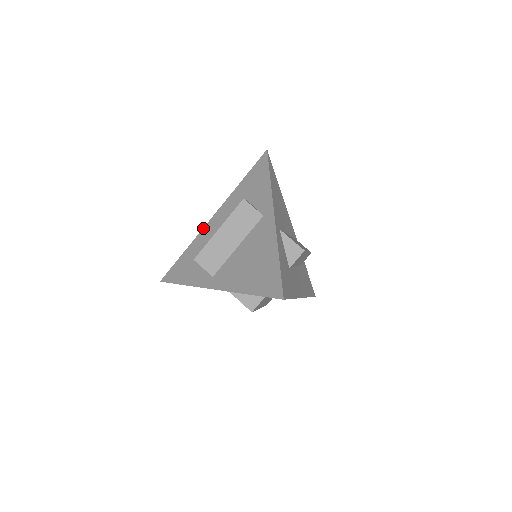
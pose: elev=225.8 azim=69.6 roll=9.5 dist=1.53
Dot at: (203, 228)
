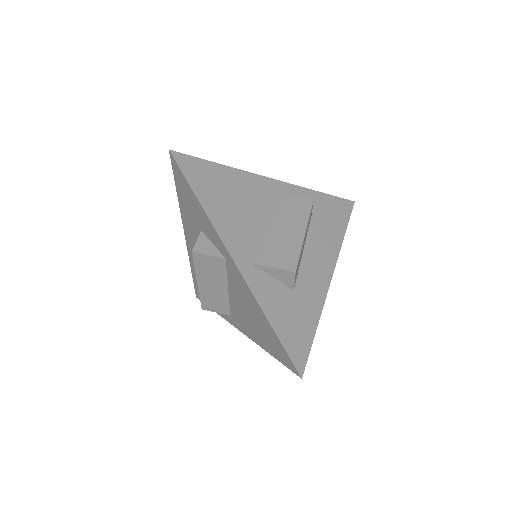
Dot at: (187, 249)
